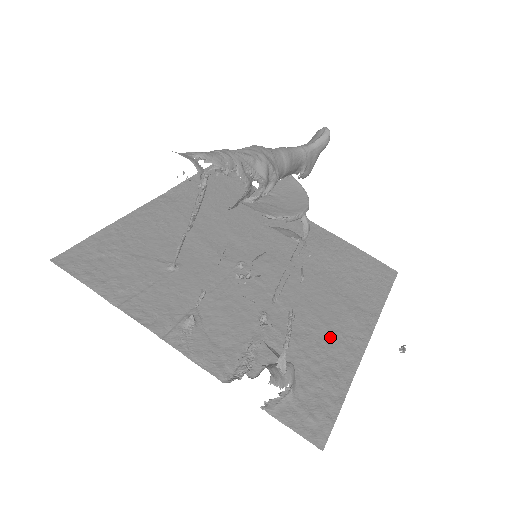
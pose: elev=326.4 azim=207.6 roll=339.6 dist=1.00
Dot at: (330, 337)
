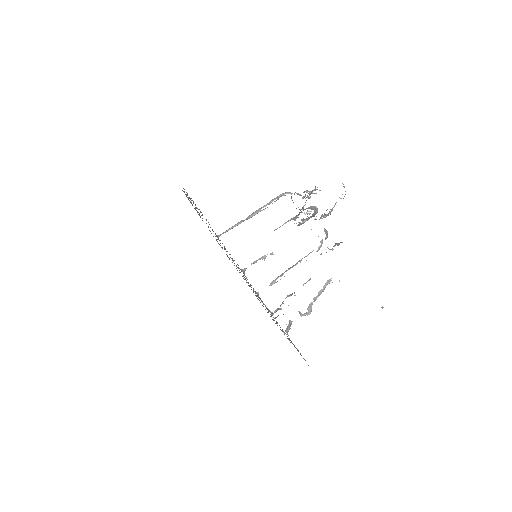
Dot at: occluded
